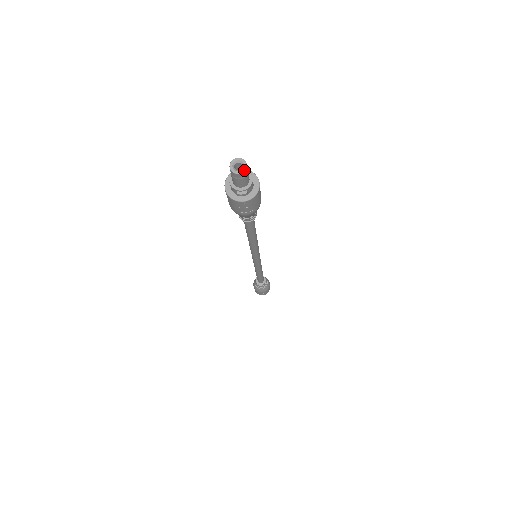
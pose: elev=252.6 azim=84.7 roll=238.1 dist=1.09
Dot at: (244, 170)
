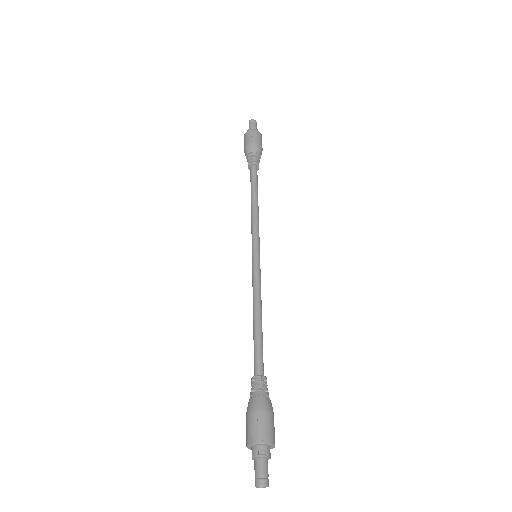
Dot at: occluded
